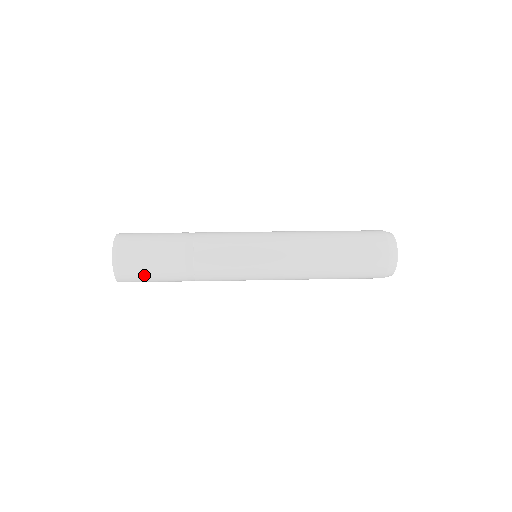
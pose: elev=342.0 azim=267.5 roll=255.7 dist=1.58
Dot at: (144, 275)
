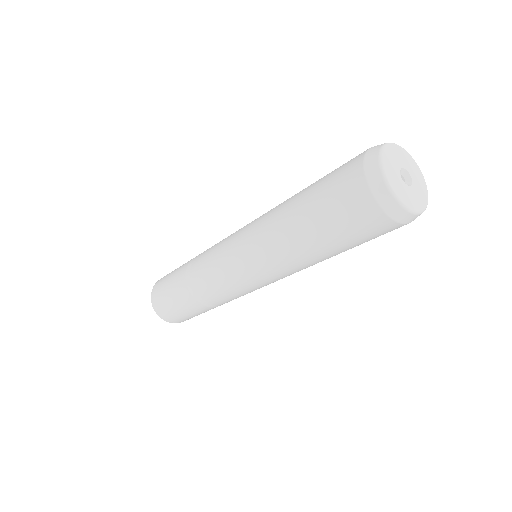
Dot at: (178, 314)
